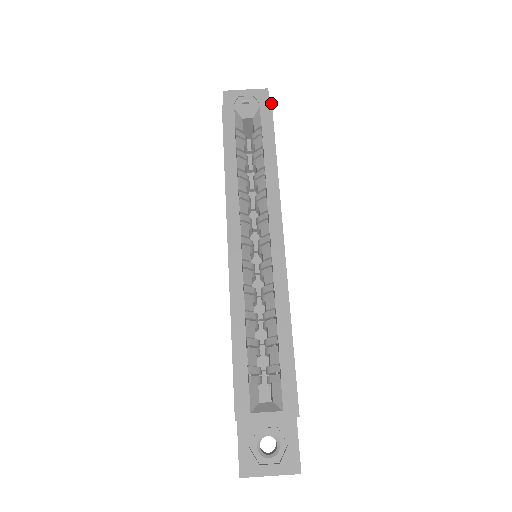
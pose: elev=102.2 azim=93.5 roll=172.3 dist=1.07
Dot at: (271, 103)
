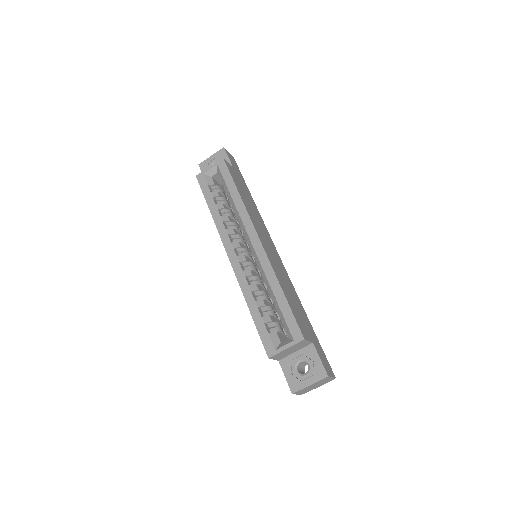
Dot at: (223, 158)
